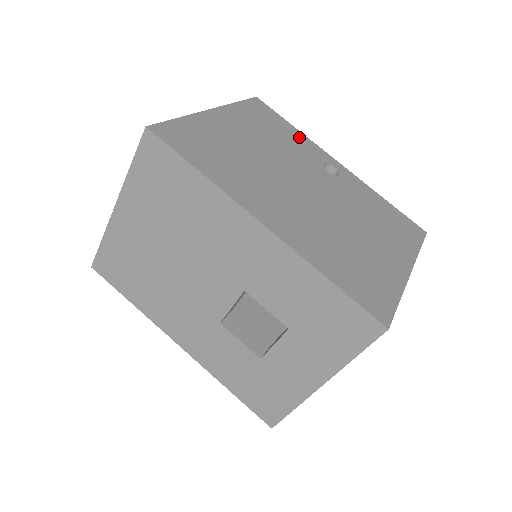
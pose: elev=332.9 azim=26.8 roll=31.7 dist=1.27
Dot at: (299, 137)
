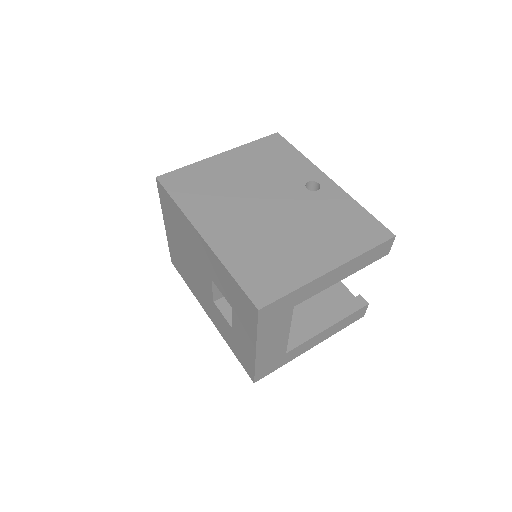
Dot at: (298, 161)
